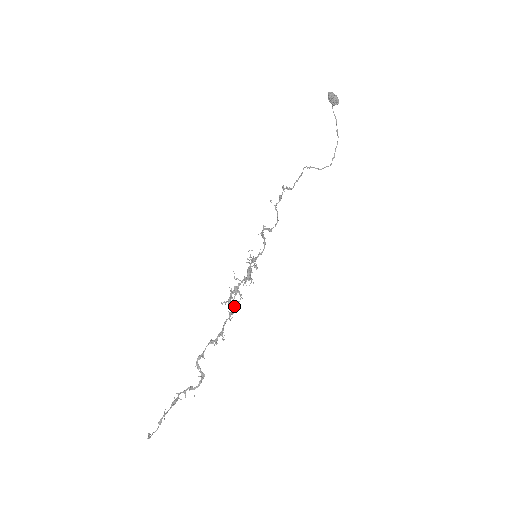
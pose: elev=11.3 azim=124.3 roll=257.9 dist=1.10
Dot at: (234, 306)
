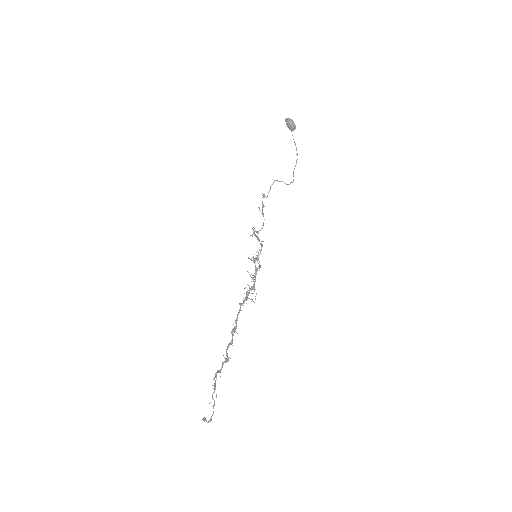
Dot at: occluded
